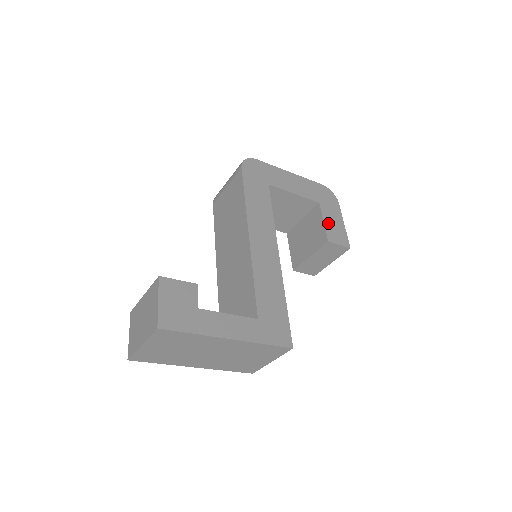
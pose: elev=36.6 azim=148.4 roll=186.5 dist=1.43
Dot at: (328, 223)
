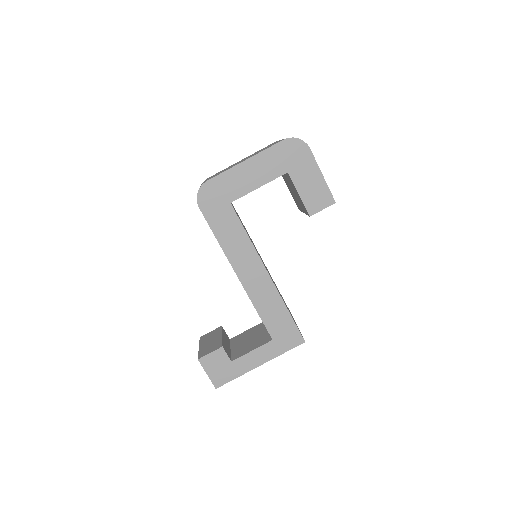
Dot at: (304, 192)
